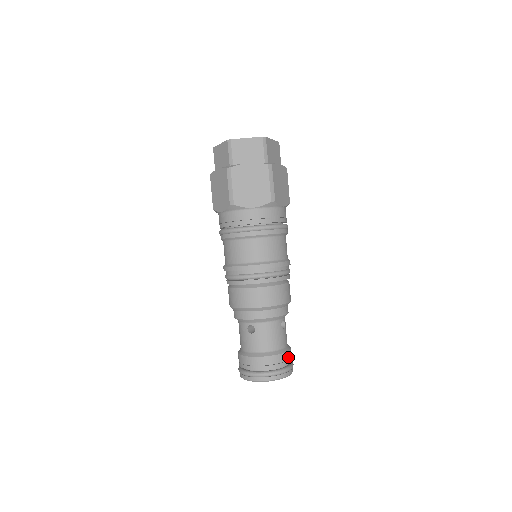
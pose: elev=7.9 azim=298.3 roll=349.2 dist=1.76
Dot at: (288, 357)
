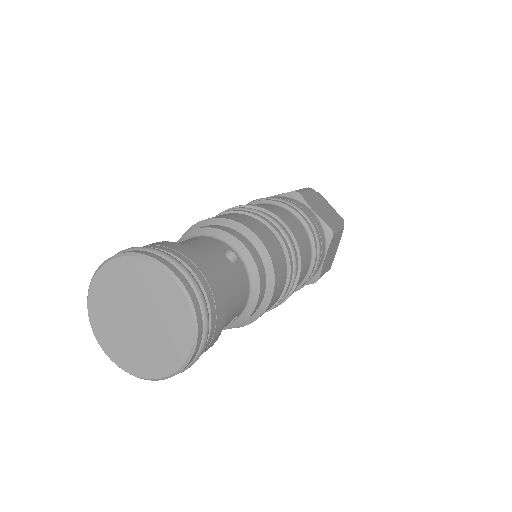
Dot at: (198, 264)
